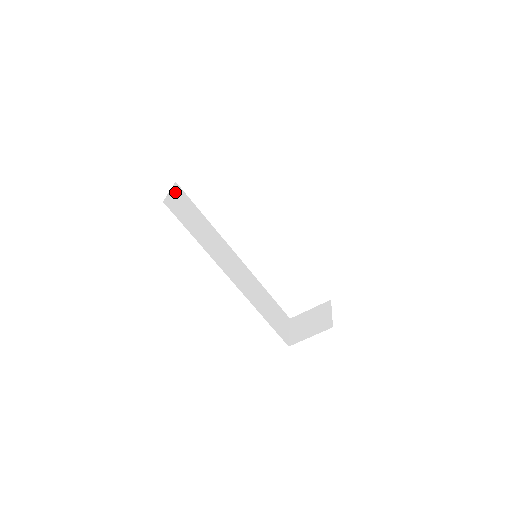
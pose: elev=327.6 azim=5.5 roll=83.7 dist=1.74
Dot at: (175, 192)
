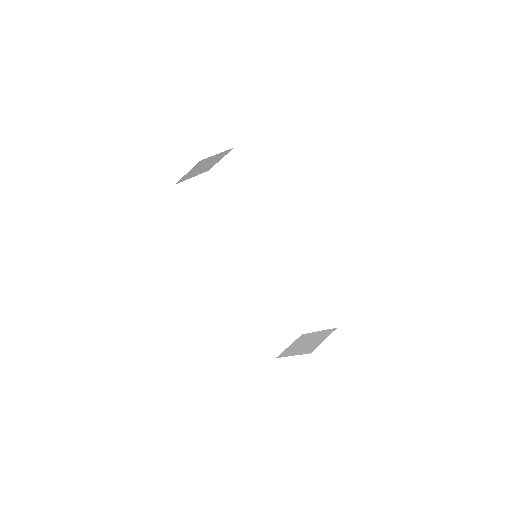
Dot at: (200, 180)
